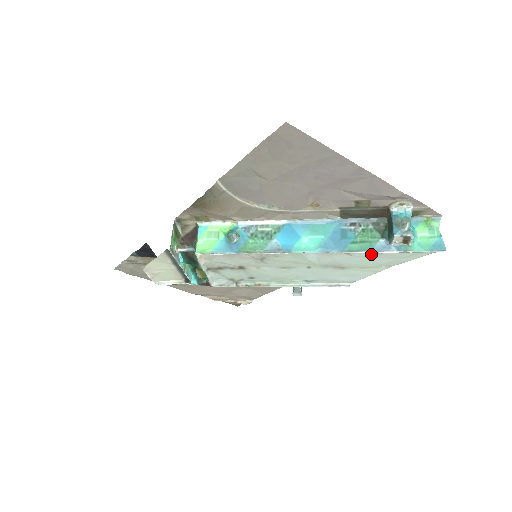
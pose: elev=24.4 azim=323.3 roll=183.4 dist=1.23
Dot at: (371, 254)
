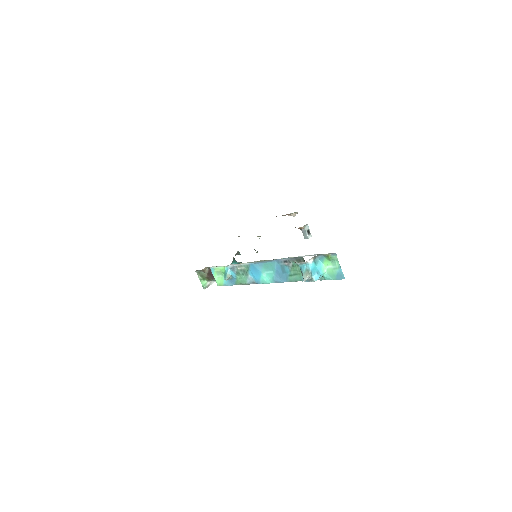
Dot at: occluded
